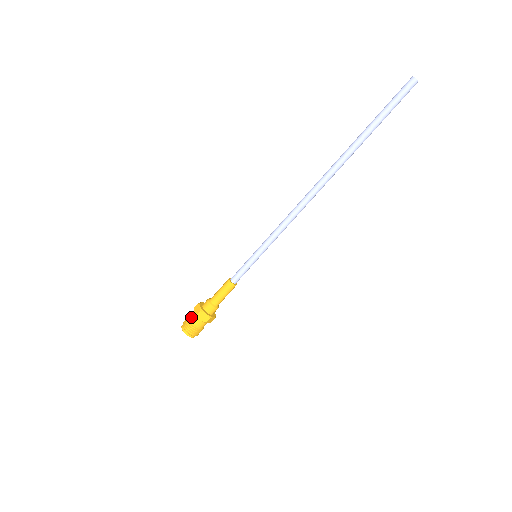
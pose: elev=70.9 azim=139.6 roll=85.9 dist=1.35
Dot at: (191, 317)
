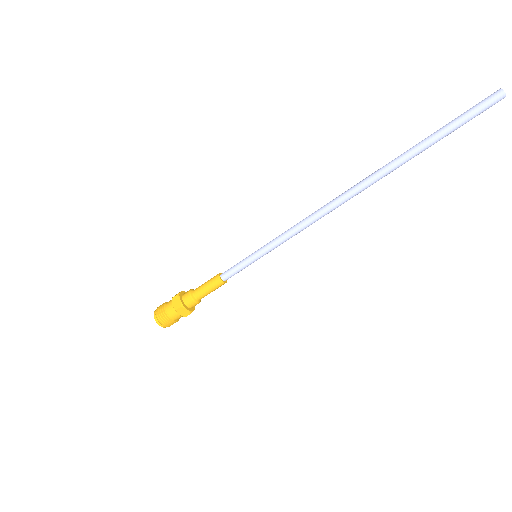
Dot at: occluded
